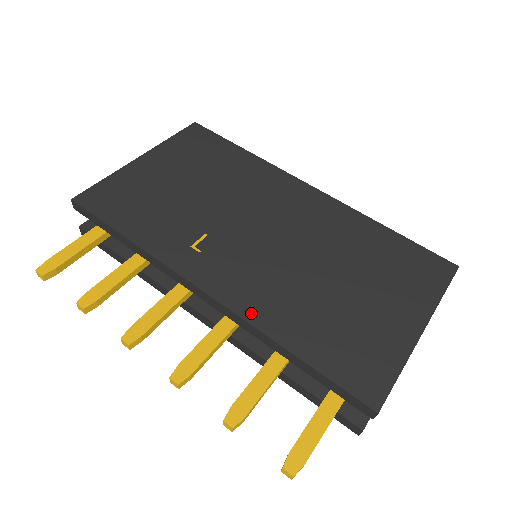
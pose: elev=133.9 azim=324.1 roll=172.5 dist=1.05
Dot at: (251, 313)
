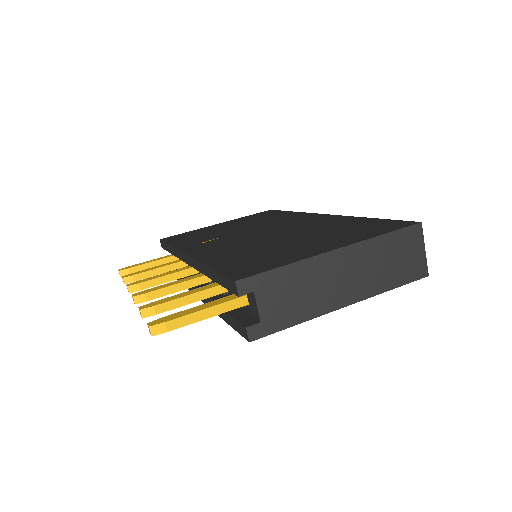
Dot at: (203, 256)
